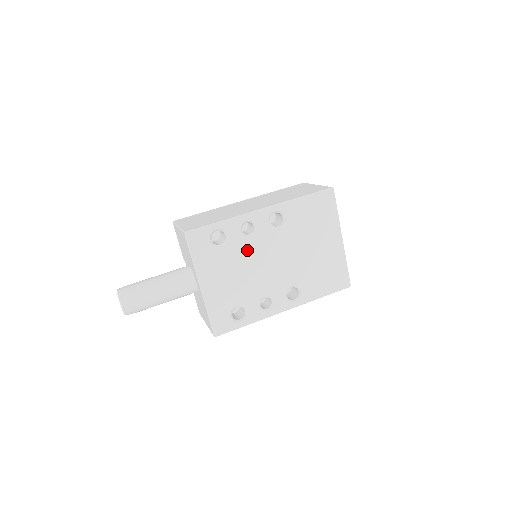
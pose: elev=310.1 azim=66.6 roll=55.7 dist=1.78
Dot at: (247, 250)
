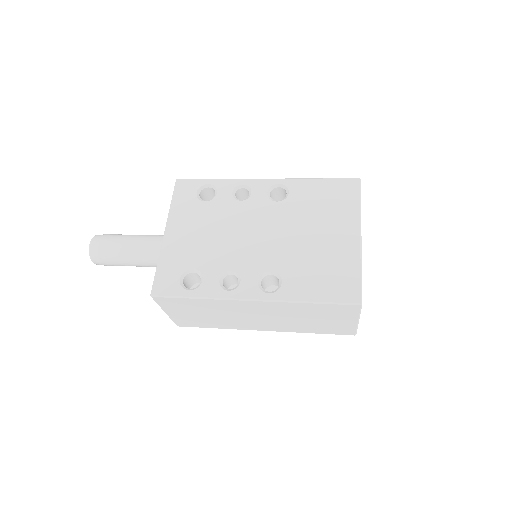
Dot at: (231, 213)
